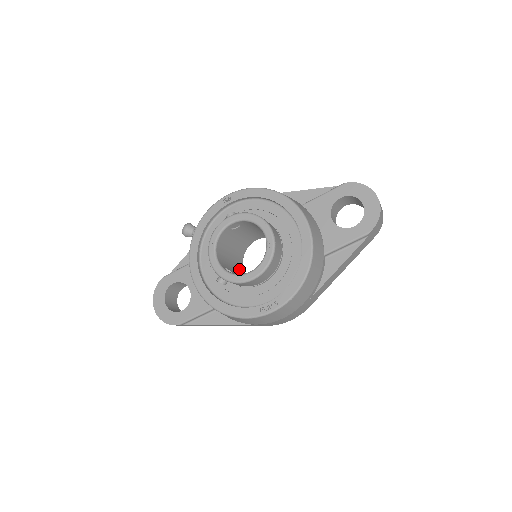
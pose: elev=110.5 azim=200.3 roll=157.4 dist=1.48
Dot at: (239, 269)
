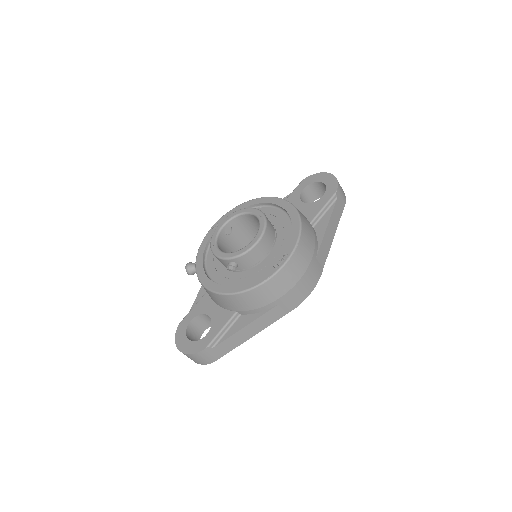
Dot at: occluded
